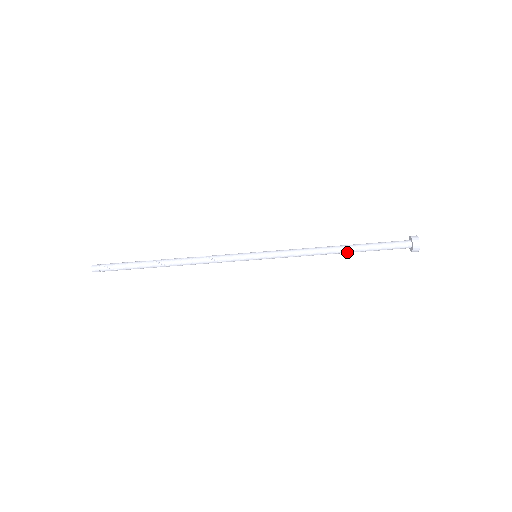
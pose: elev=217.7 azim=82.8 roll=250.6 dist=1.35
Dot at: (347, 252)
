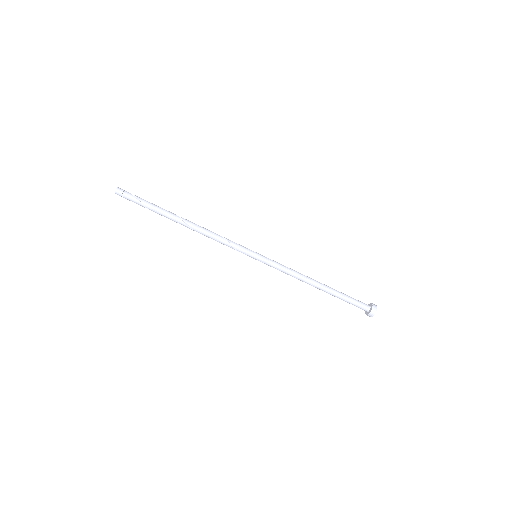
Dot at: (325, 288)
